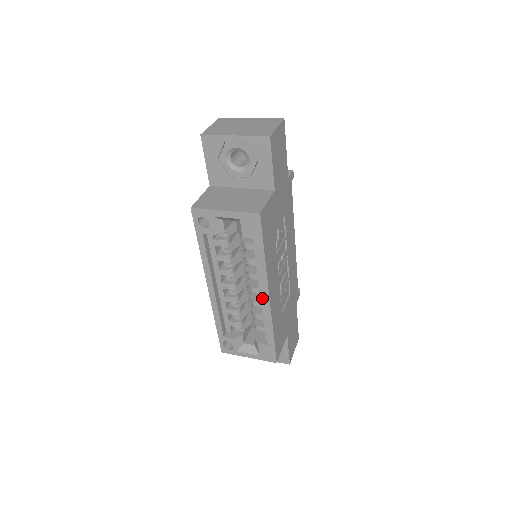
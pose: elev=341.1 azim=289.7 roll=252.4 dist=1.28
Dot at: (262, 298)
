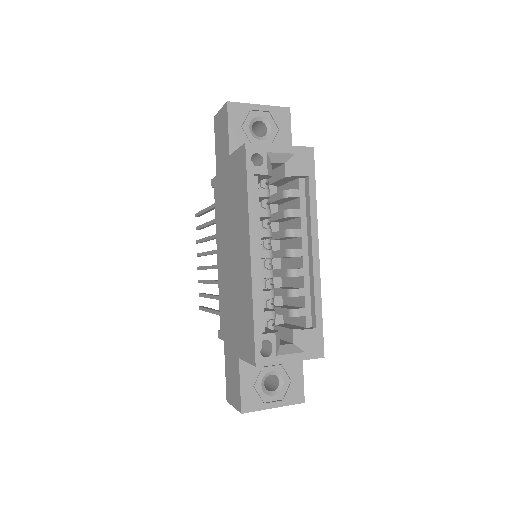
Dot at: (305, 262)
